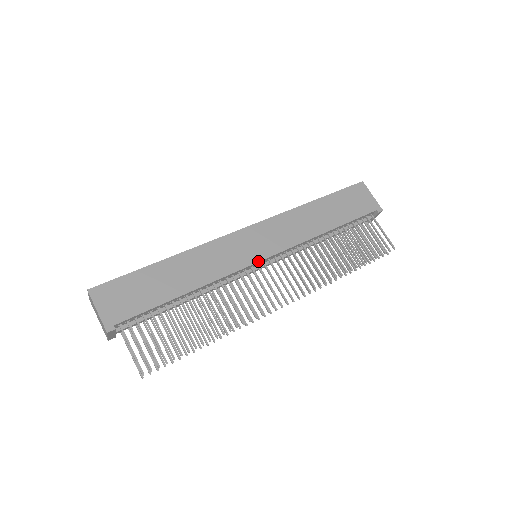
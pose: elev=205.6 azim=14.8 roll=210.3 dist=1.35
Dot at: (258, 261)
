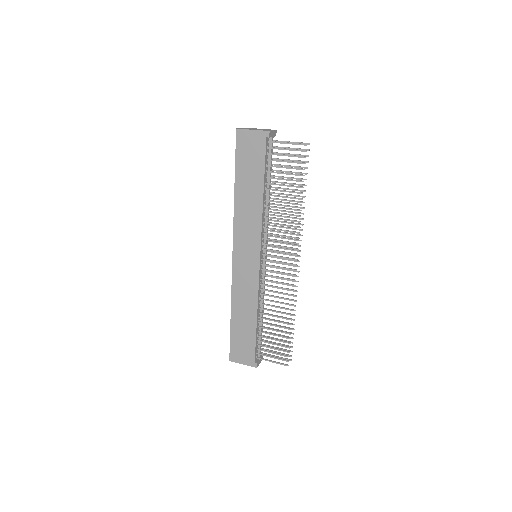
Dot at: (259, 265)
